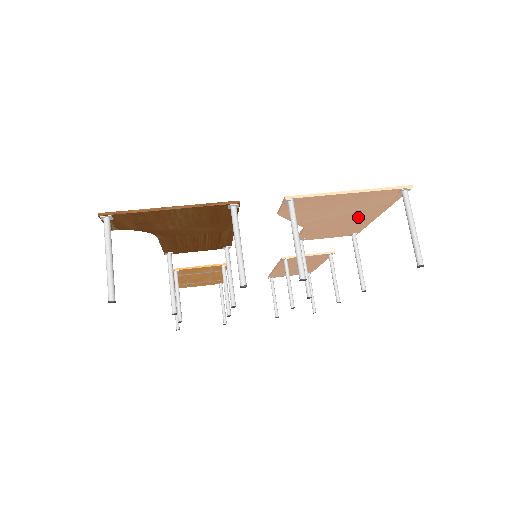
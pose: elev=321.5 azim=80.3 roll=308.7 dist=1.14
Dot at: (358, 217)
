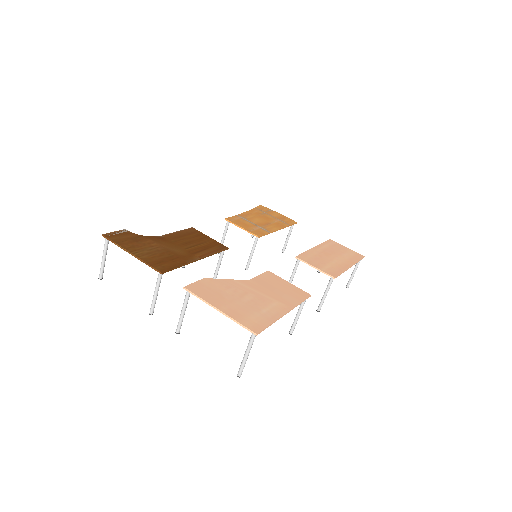
Dot at: (272, 304)
